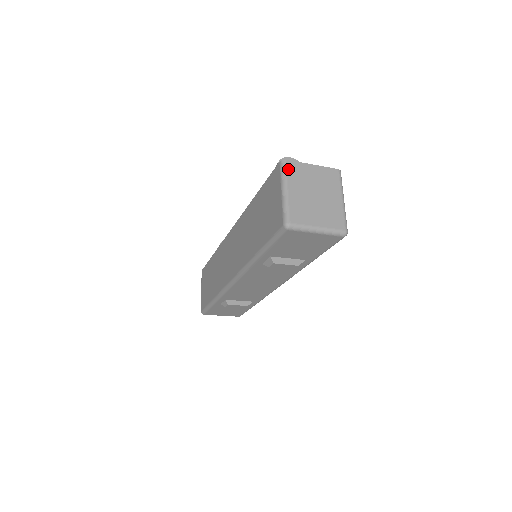
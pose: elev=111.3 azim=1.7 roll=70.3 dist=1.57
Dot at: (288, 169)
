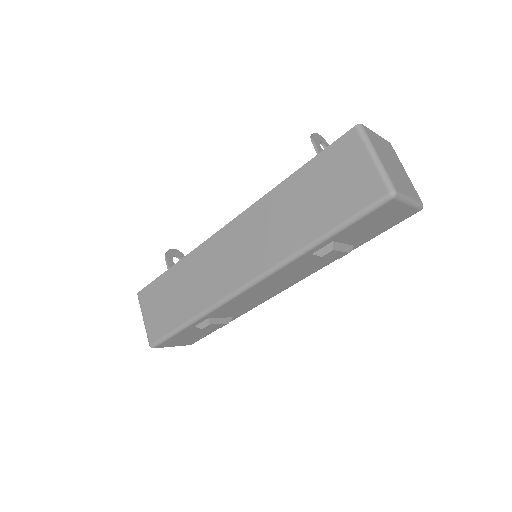
Dot at: (368, 134)
